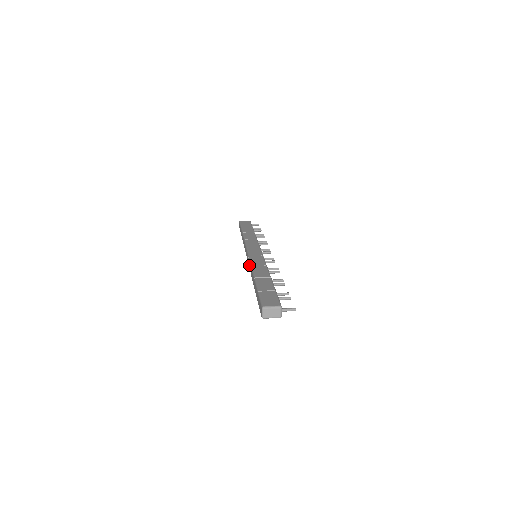
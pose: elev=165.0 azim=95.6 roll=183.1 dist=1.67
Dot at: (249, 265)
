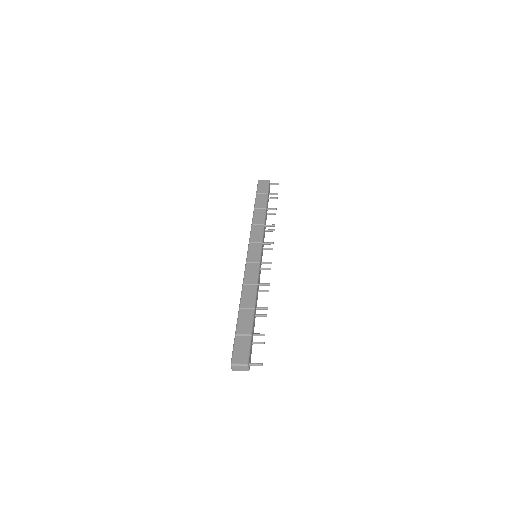
Dot at: occluded
